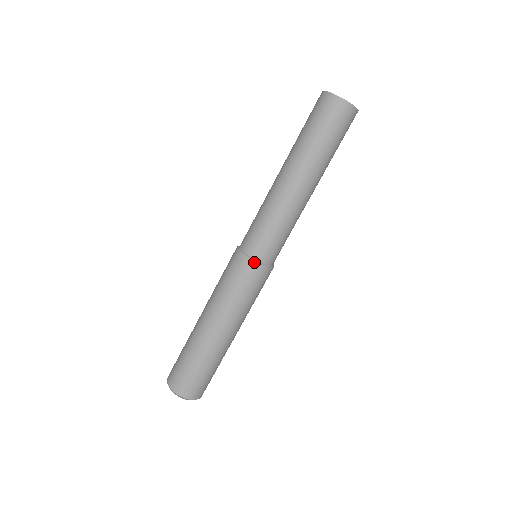
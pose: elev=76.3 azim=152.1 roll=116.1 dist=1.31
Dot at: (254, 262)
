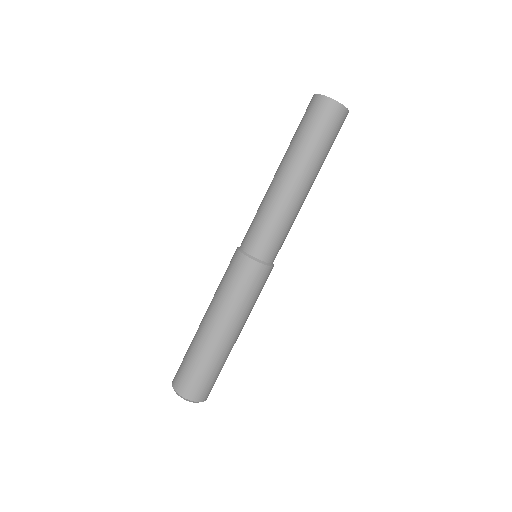
Dot at: (252, 260)
